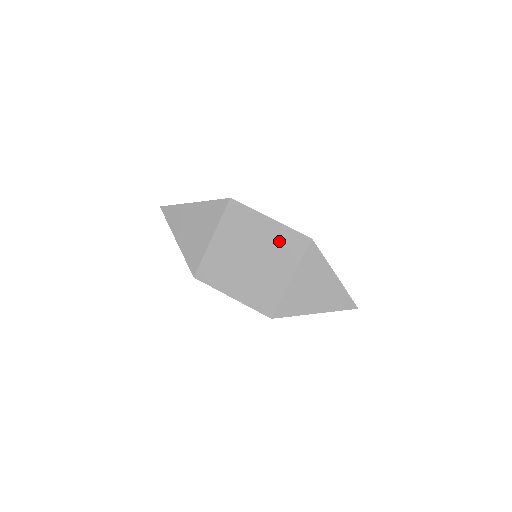
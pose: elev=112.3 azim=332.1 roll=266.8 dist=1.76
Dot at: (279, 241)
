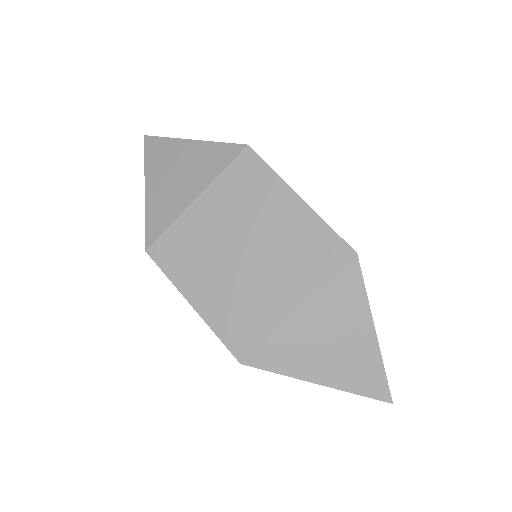
Dot at: (300, 239)
